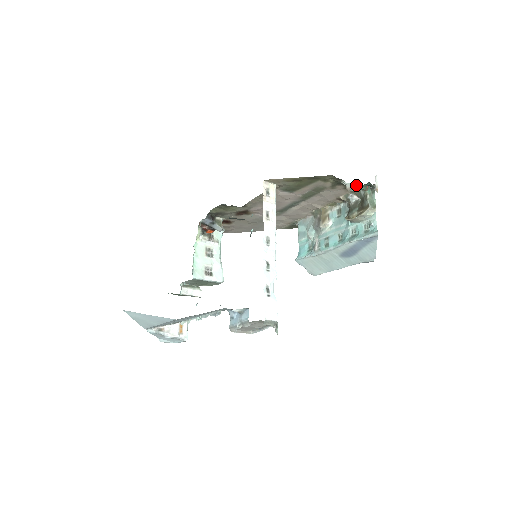
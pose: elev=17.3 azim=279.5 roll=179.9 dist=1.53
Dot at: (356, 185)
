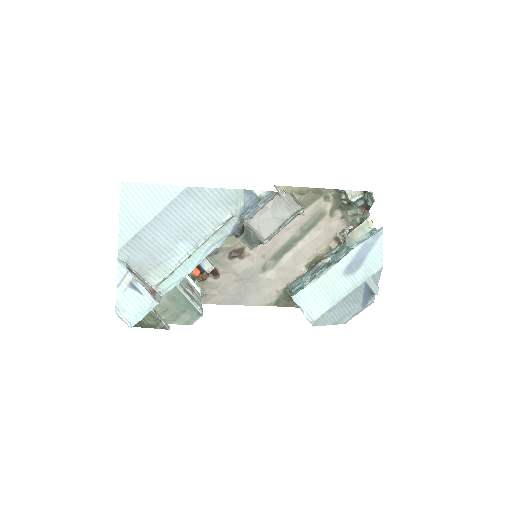
Dot at: (356, 191)
